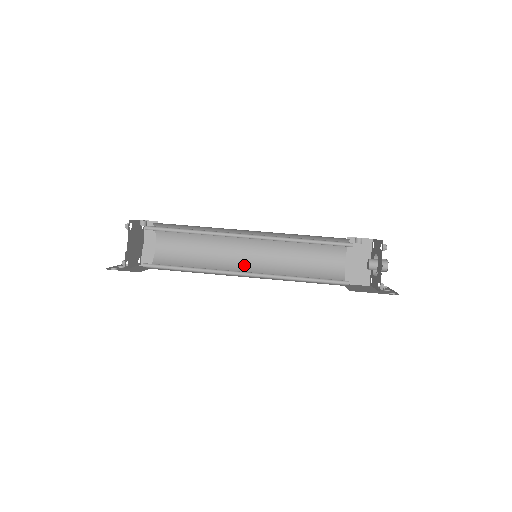
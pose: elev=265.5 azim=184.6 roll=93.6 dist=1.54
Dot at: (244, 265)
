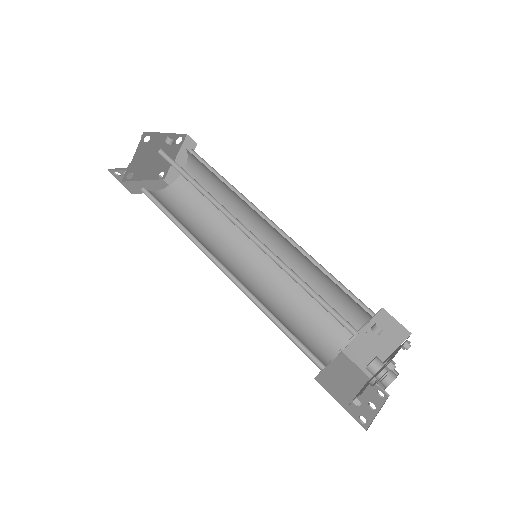
Dot at: (250, 252)
